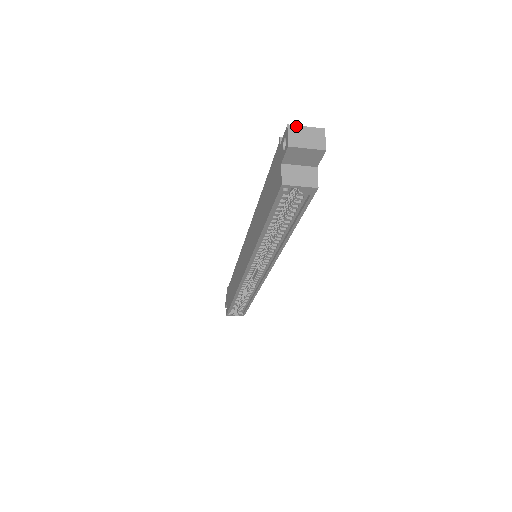
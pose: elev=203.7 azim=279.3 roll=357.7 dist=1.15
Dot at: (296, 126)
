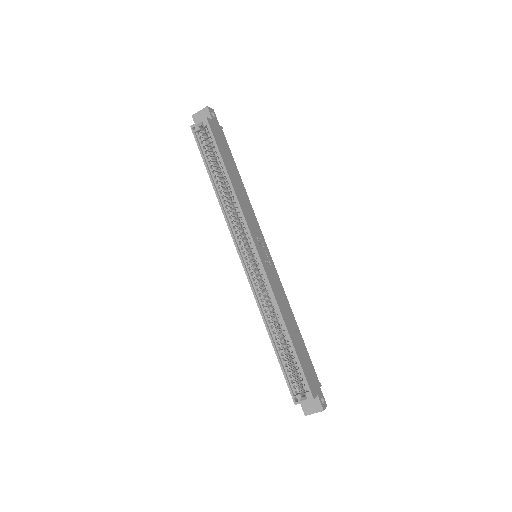
Dot at: occluded
